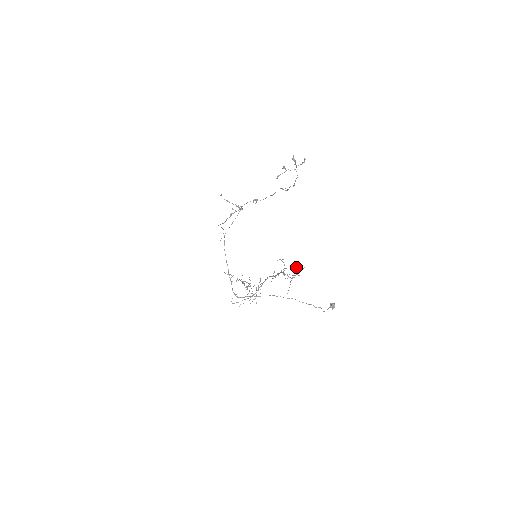
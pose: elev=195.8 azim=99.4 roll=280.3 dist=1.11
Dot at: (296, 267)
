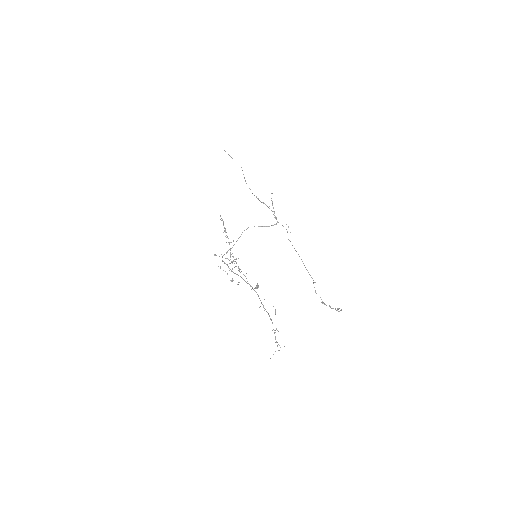
Dot at: occluded
